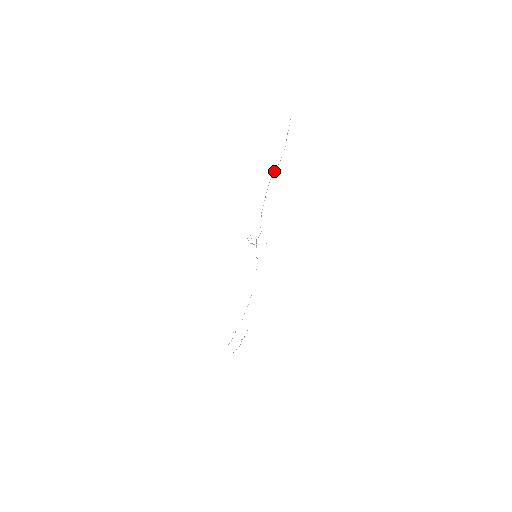
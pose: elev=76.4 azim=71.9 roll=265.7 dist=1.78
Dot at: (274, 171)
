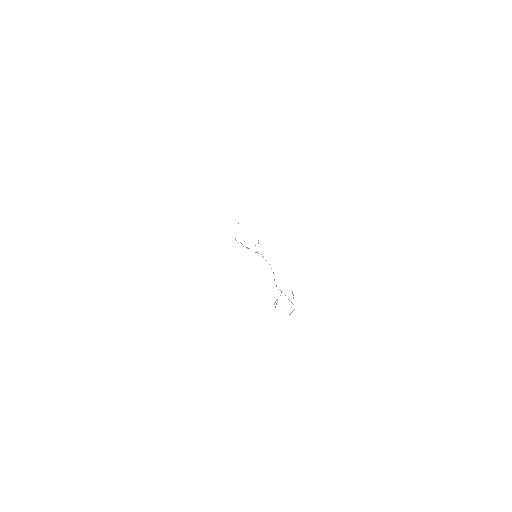
Dot at: occluded
